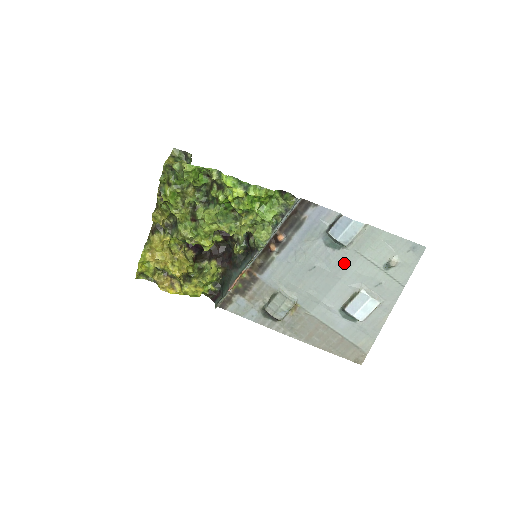
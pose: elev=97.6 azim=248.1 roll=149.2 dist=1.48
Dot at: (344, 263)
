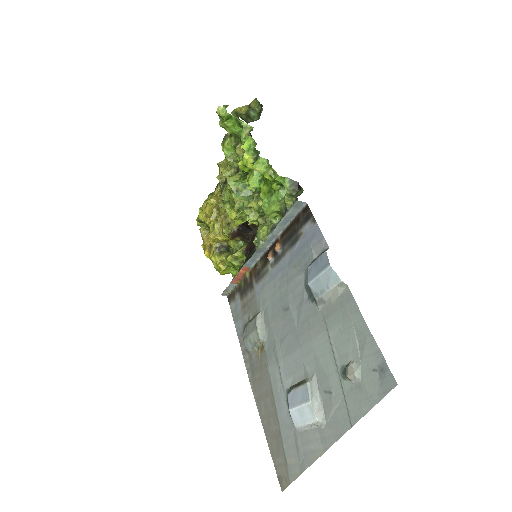
Dot at: (310, 326)
